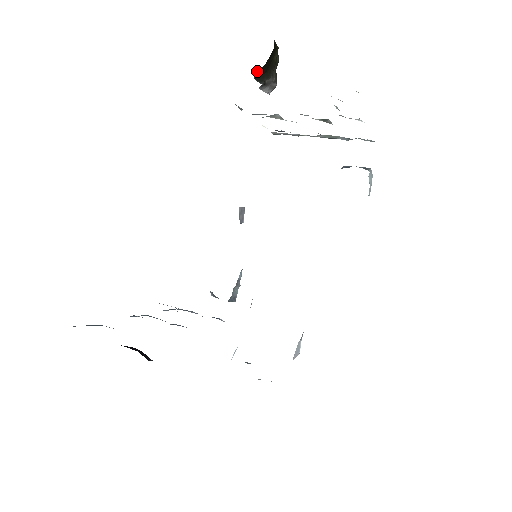
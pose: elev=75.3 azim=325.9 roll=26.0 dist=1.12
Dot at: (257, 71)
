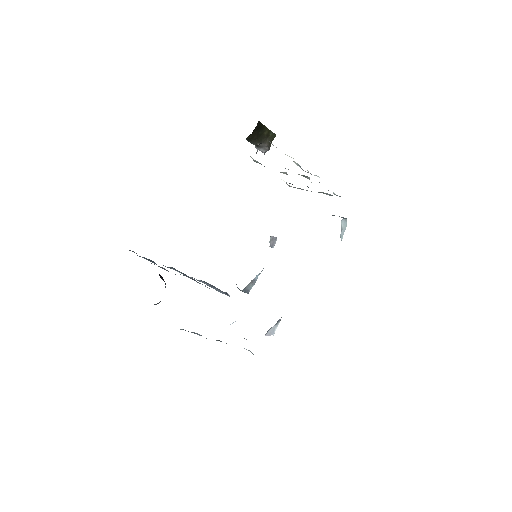
Dot at: (248, 137)
